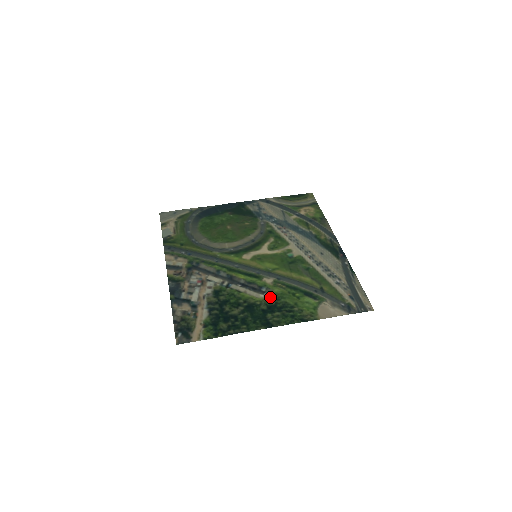
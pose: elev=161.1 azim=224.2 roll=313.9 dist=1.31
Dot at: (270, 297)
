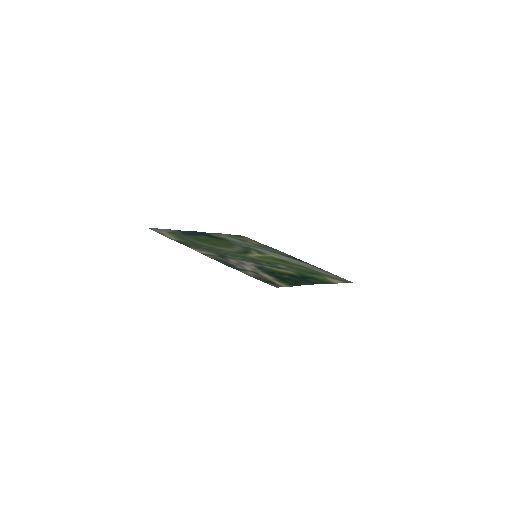
Dot at: (295, 272)
